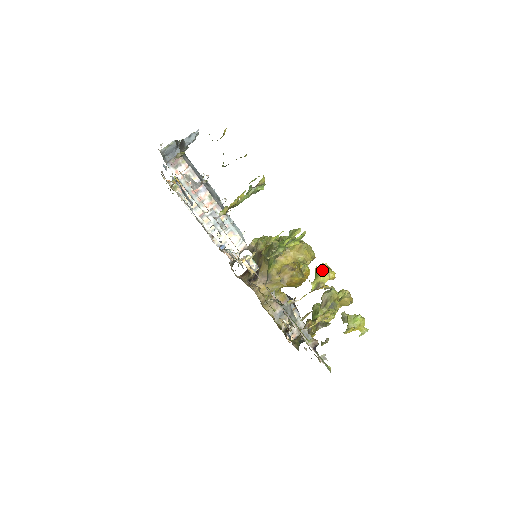
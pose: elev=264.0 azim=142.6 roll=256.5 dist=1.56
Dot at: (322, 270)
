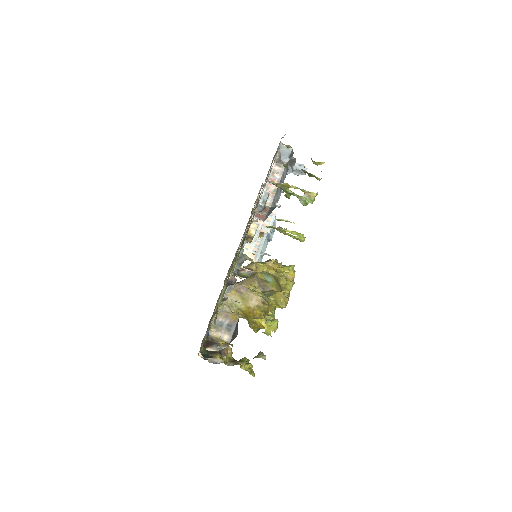
Dot at: (289, 266)
